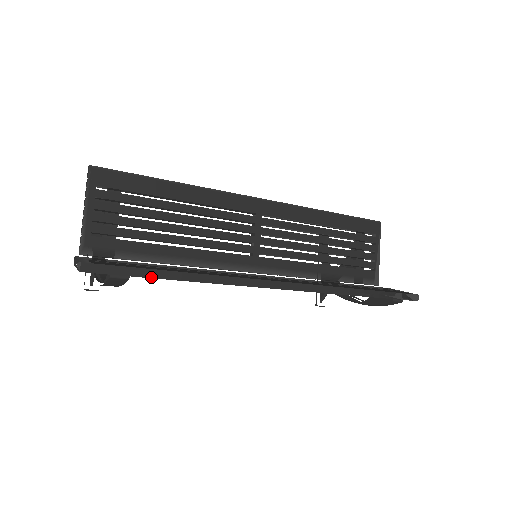
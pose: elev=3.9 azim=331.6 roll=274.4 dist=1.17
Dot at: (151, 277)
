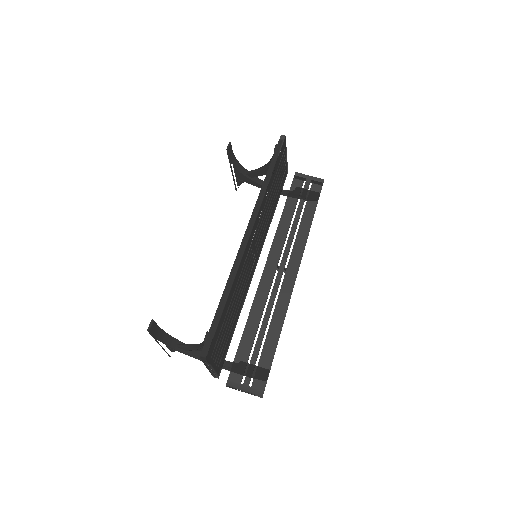
Dot at: occluded
